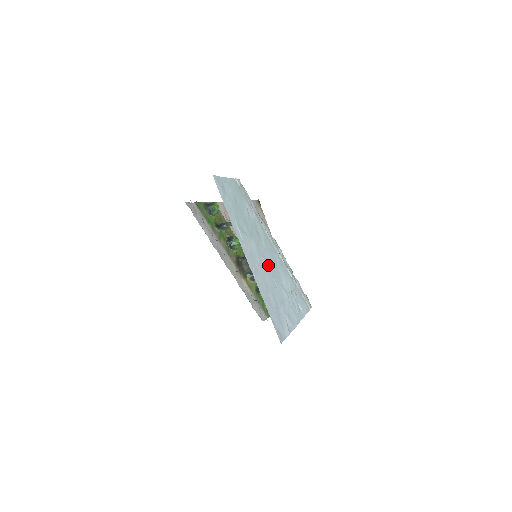
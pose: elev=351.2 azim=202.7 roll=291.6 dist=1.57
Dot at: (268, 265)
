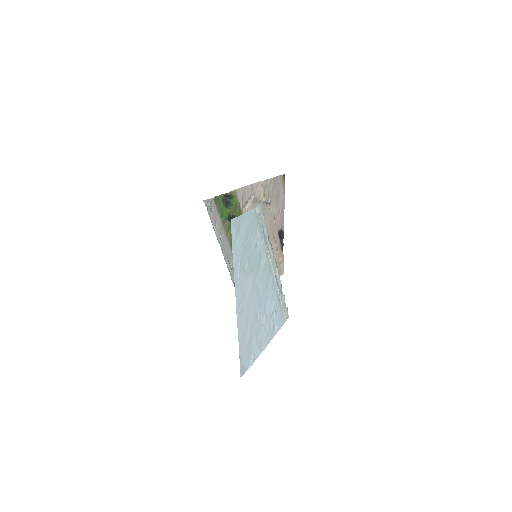
Dot at: (257, 296)
